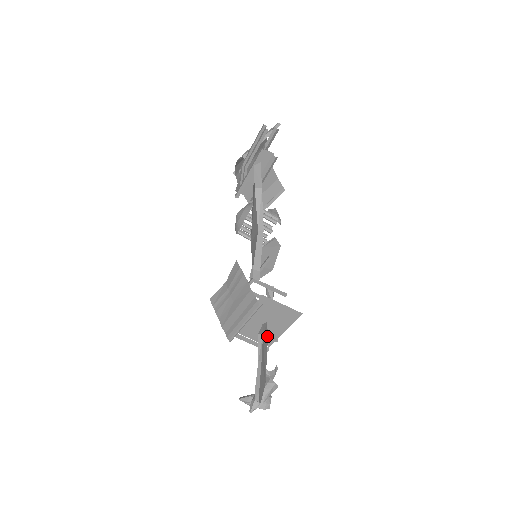
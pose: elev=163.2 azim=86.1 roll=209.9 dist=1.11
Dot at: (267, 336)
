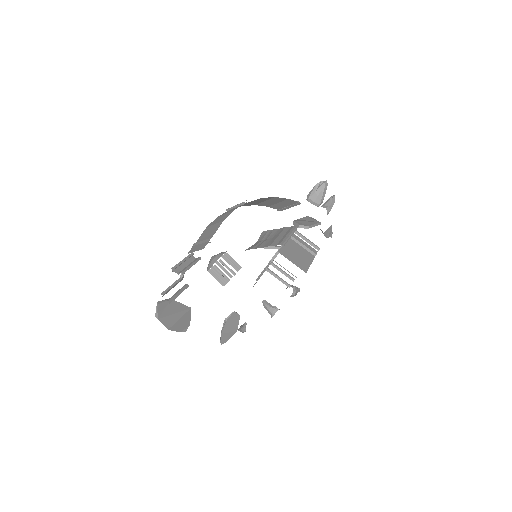
Dot at: (239, 315)
